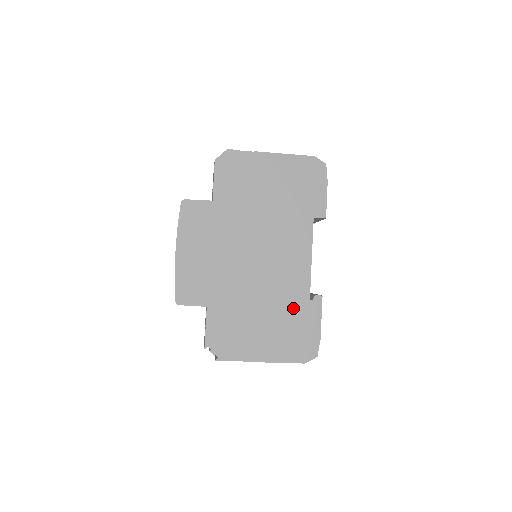
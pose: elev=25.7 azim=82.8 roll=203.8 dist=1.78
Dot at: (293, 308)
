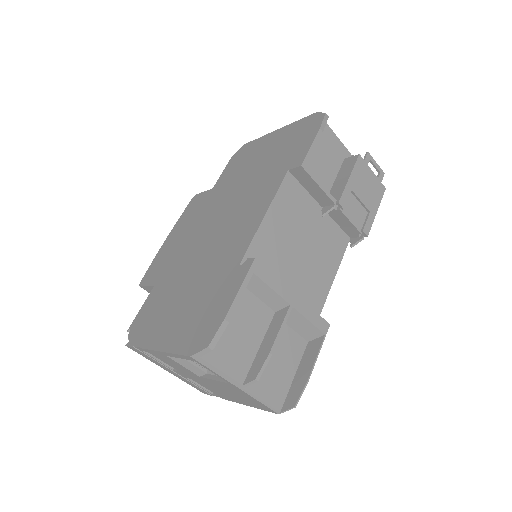
Dot at: (218, 278)
